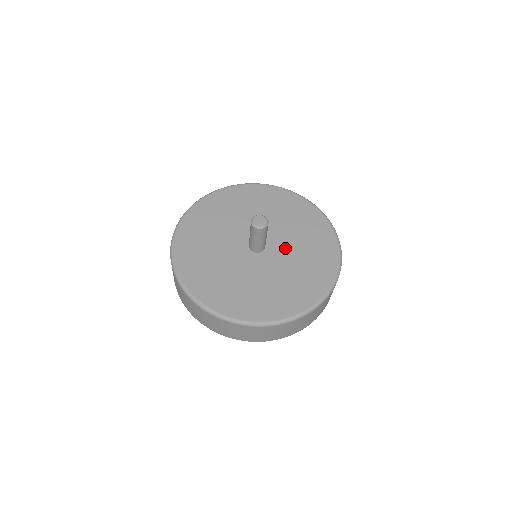
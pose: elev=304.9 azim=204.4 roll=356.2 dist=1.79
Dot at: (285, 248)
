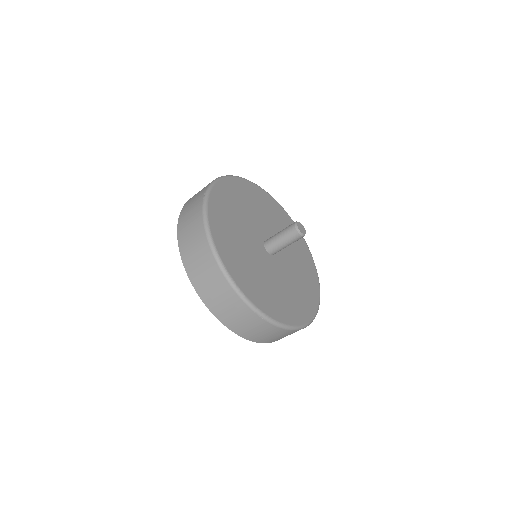
Dot at: (288, 262)
